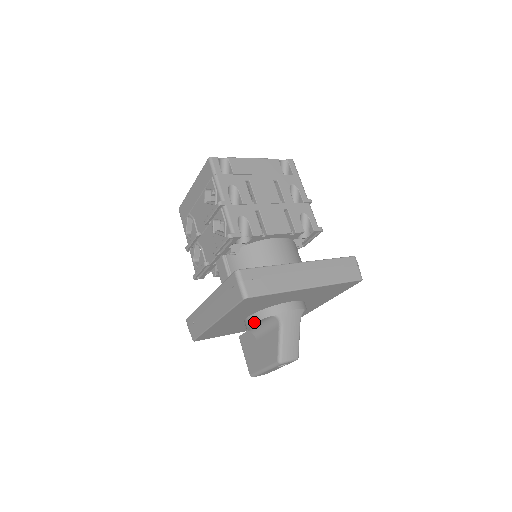
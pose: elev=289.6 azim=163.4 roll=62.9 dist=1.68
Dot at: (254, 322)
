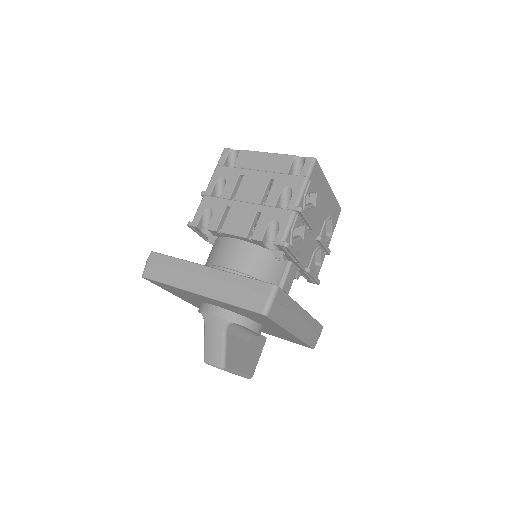
Dot at: (199, 312)
